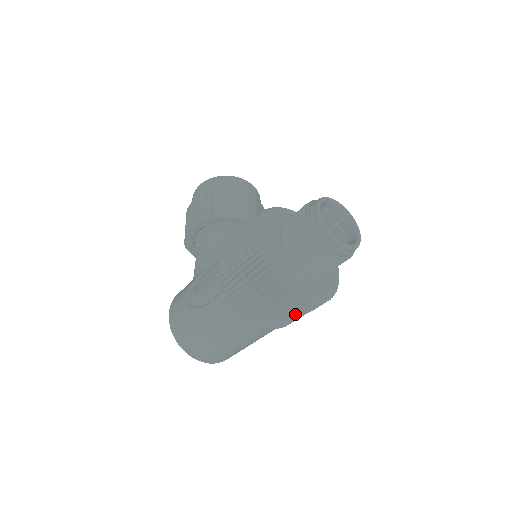
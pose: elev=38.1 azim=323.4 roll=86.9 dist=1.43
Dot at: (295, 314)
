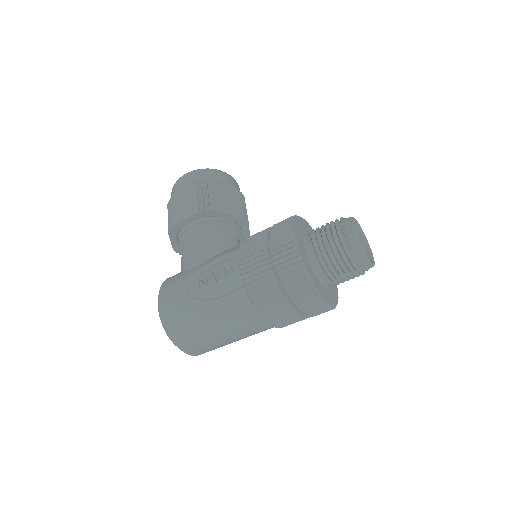
Dot at: (306, 317)
